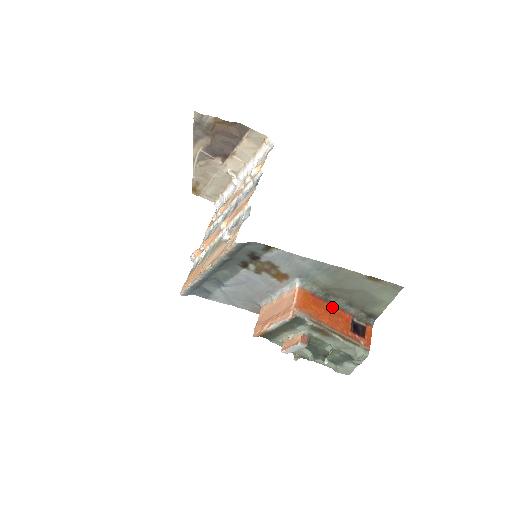
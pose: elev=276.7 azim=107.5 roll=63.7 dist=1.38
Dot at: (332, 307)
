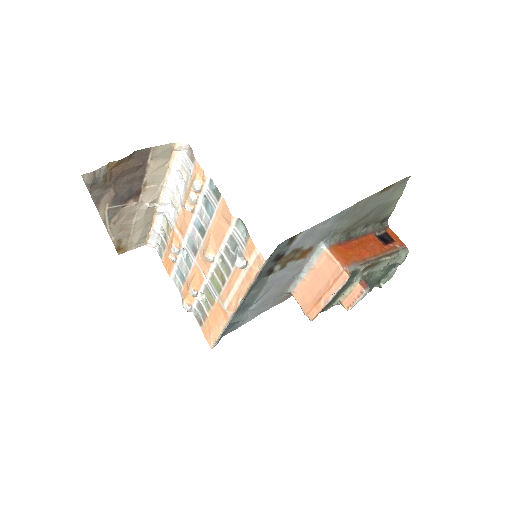
Dot at: (358, 240)
